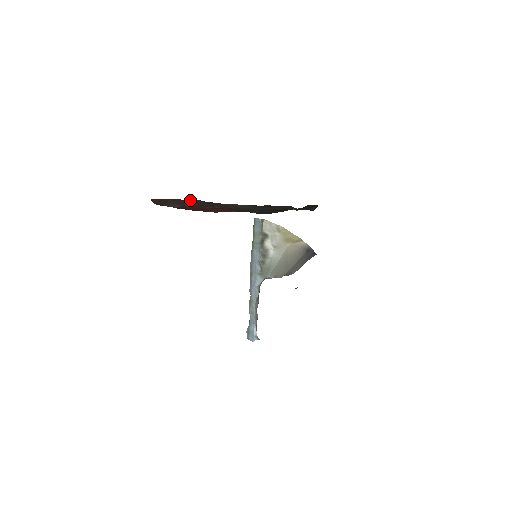
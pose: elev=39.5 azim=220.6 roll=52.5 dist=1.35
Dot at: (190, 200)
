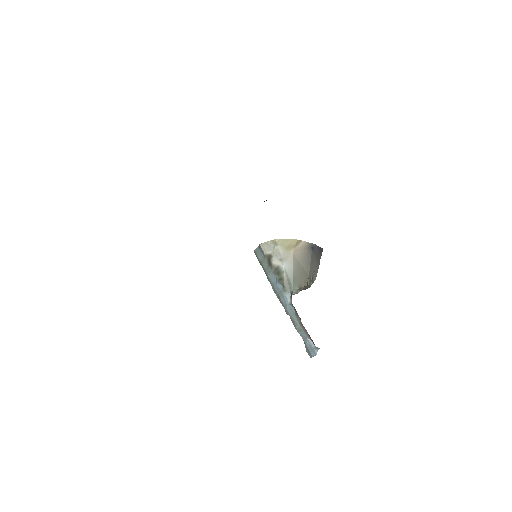
Dot at: occluded
